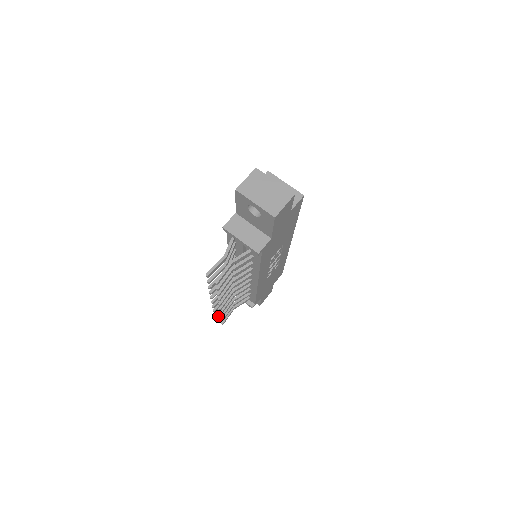
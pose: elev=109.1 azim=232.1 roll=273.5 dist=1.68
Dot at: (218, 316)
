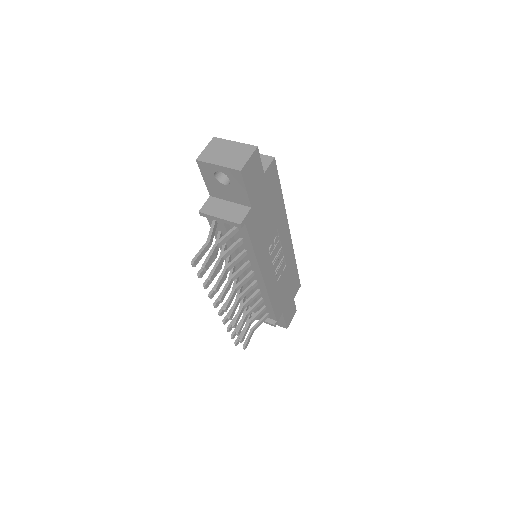
Dot at: (238, 341)
